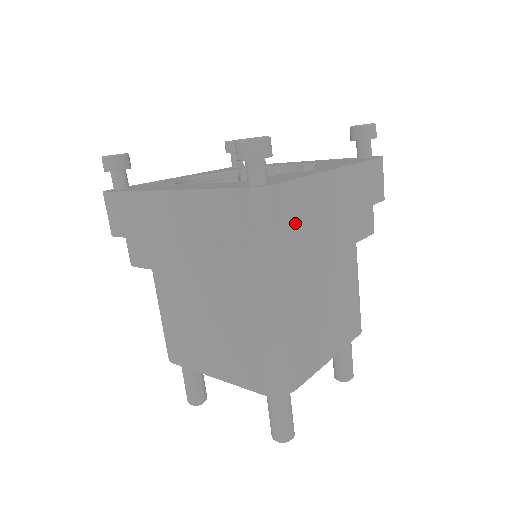
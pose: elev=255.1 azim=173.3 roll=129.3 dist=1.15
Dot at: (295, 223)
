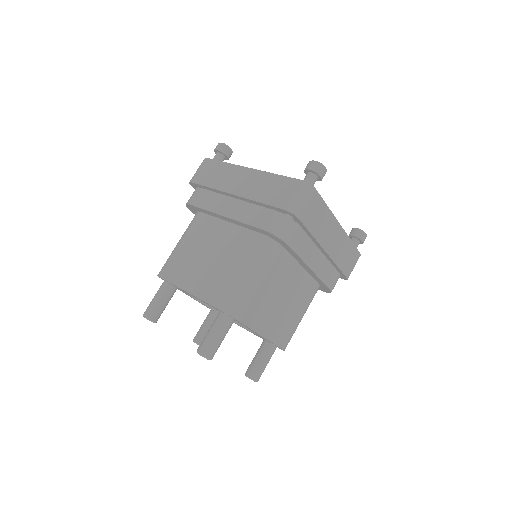
Dot at: (310, 219)
